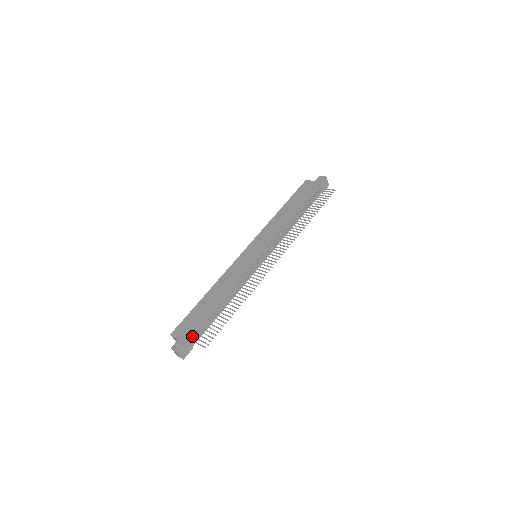
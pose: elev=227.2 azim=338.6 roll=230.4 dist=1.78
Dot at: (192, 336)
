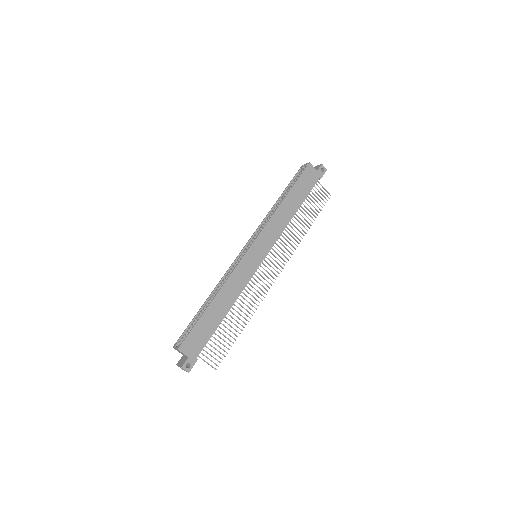
Dot at: occluded
